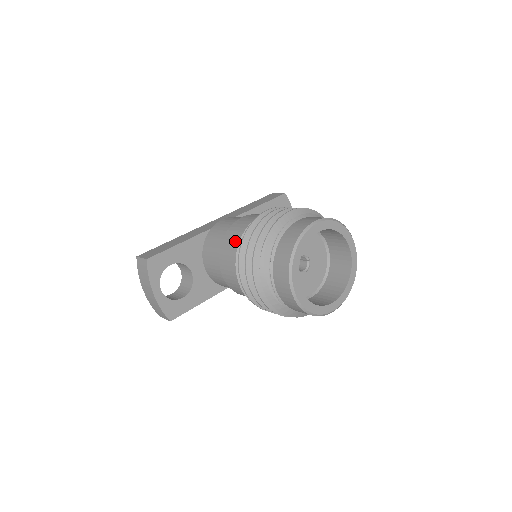
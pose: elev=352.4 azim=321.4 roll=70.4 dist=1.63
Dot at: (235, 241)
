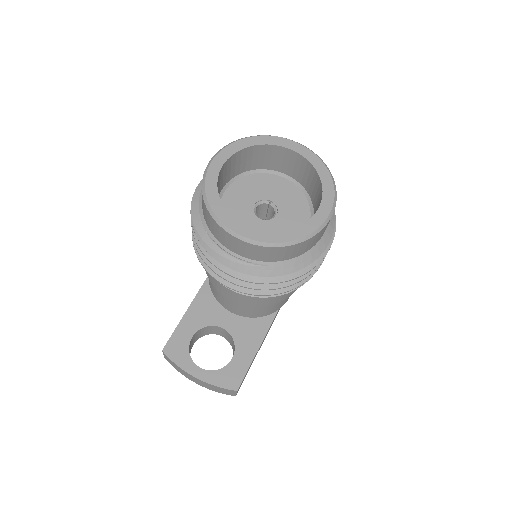
Dot at: occluded
